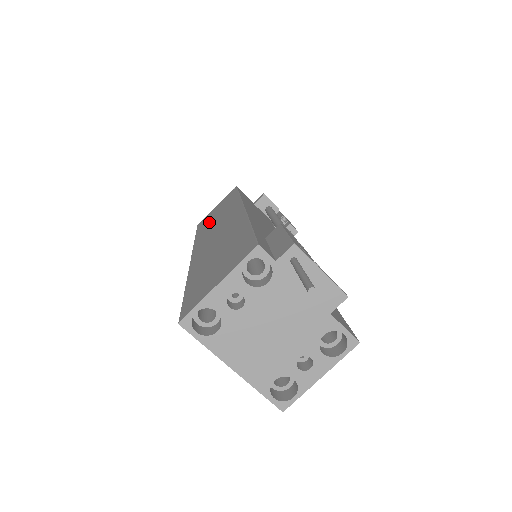
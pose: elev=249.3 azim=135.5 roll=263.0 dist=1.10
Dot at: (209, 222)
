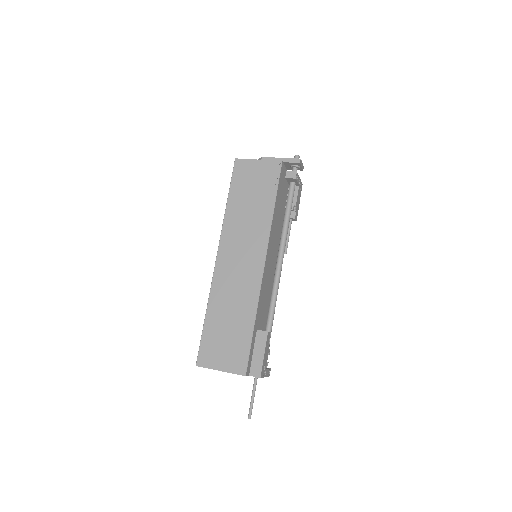
Dot at: (243, 201)
